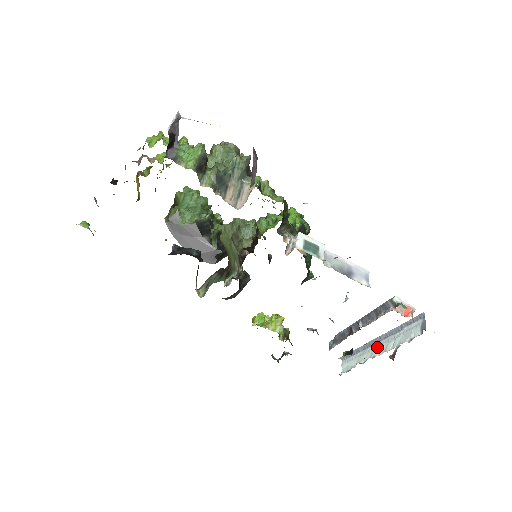
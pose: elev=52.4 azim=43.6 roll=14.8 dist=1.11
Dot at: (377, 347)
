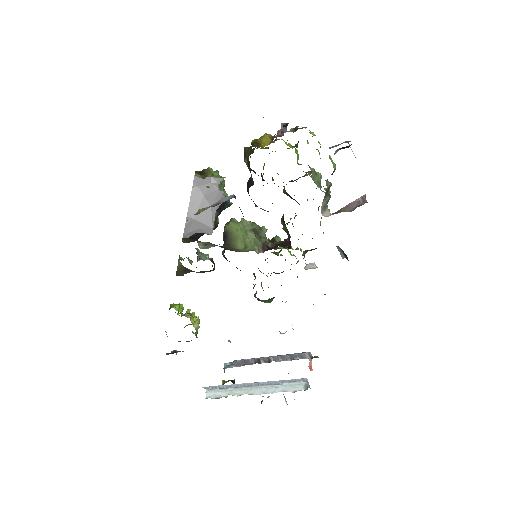
Dot at: (255, 389)
